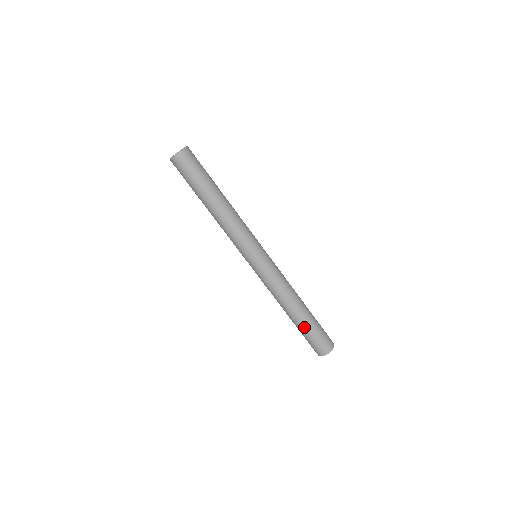
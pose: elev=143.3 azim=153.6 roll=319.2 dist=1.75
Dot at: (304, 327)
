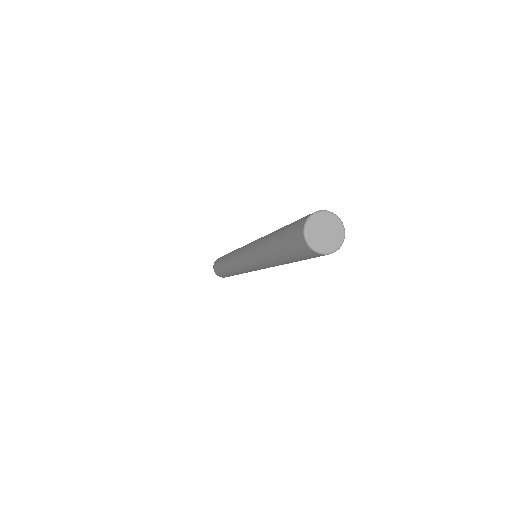
Dot at: occluded
